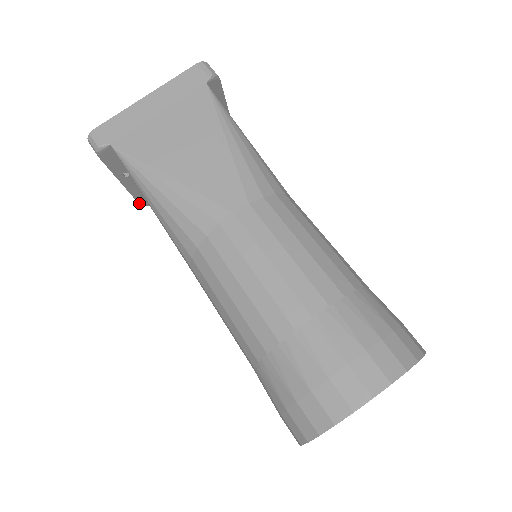
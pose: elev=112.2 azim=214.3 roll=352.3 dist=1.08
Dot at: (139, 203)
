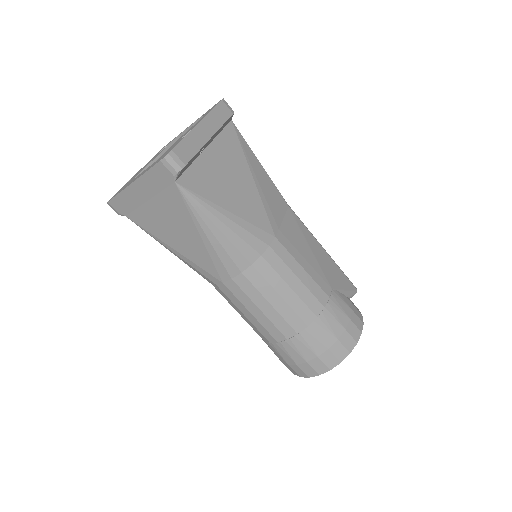
Dot at: occluded
